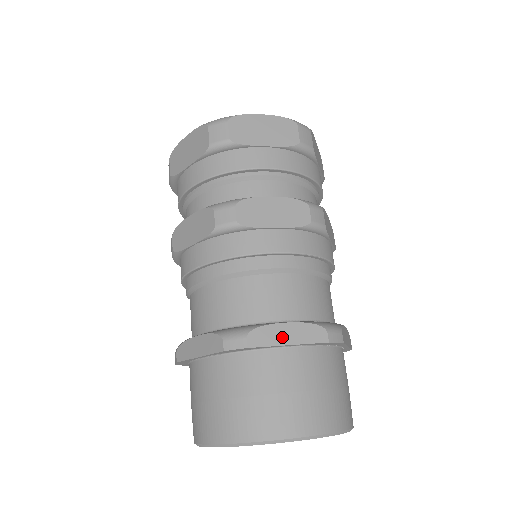
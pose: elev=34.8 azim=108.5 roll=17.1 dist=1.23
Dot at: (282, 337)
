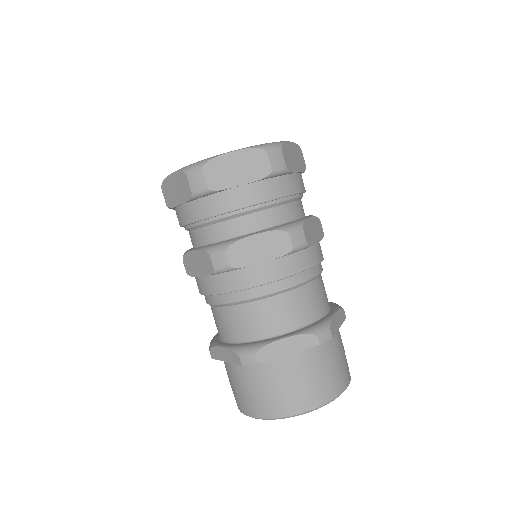
Dot at: (283, 350)
